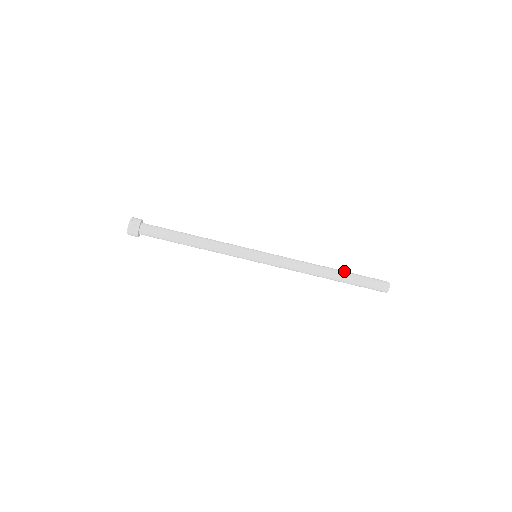
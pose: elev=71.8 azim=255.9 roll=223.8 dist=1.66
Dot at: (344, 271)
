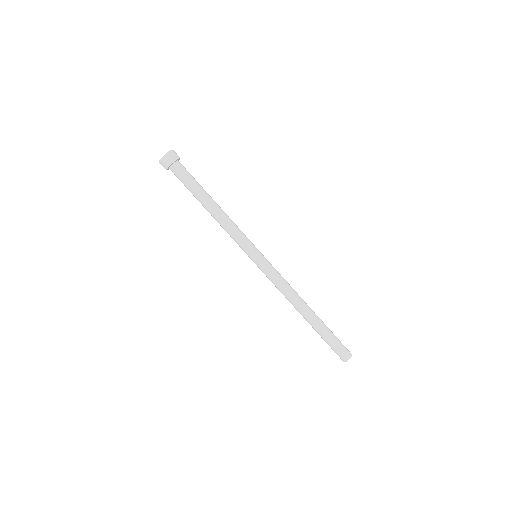
Dot at: (320, 319)
